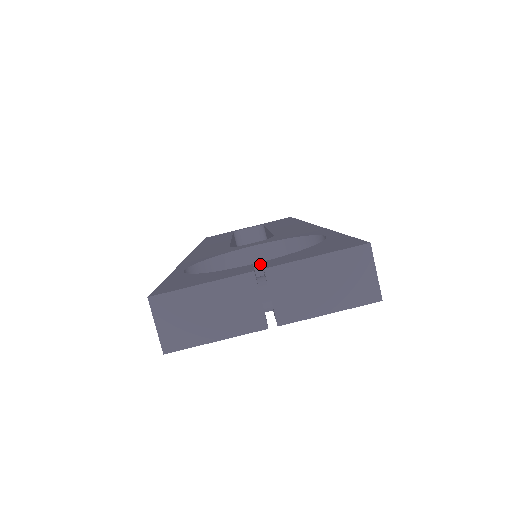
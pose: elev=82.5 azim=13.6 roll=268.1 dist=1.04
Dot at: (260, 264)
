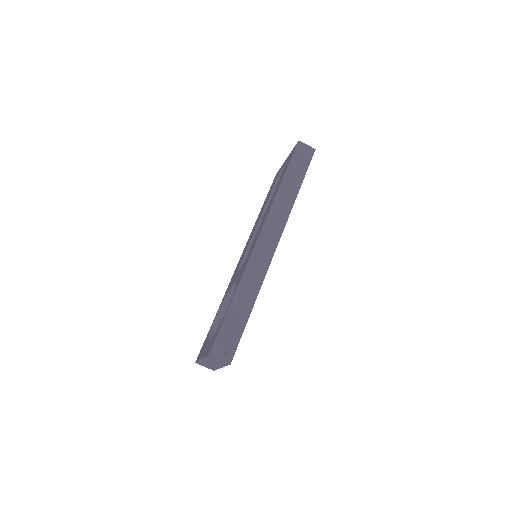
Dot at: occluded
